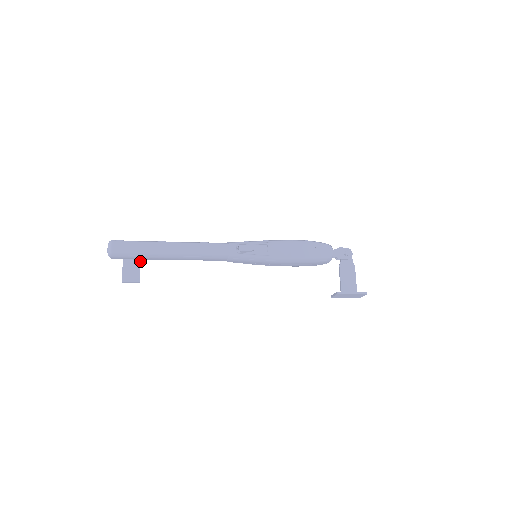
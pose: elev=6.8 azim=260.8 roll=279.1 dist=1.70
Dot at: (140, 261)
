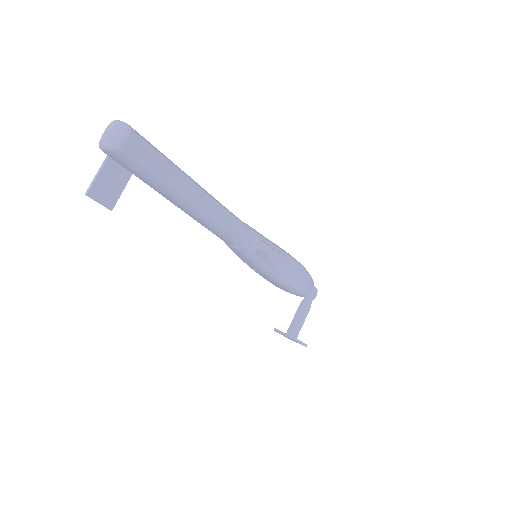
Dot at: occluded
